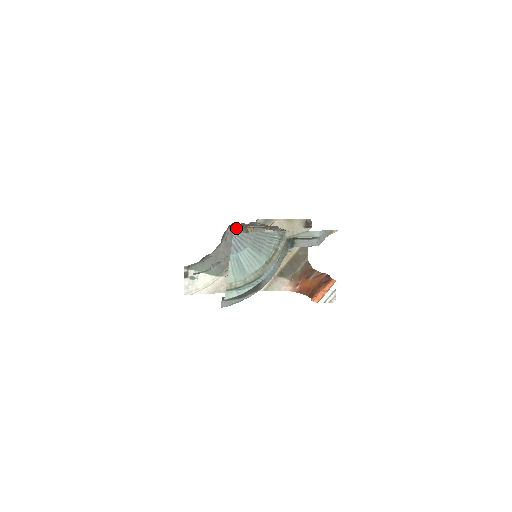
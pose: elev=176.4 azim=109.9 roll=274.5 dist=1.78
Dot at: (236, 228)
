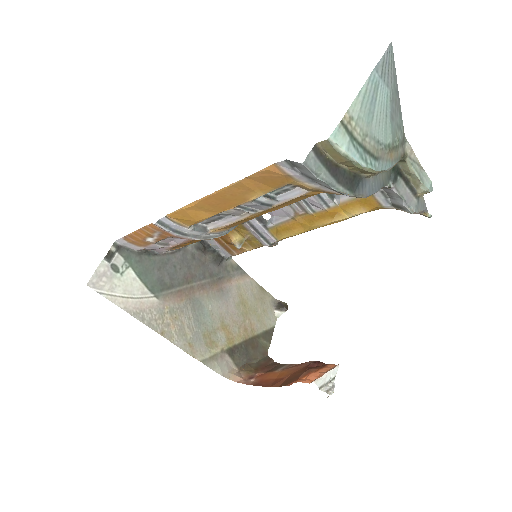
Dot at: (204, 248)
